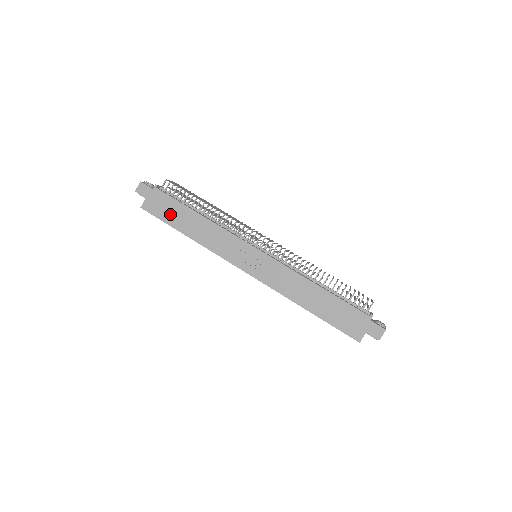
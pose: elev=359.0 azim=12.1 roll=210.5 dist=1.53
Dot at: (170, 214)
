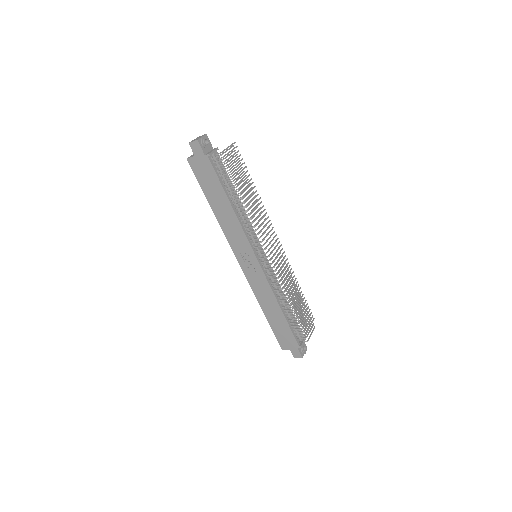
Dot at: (208, 185)
